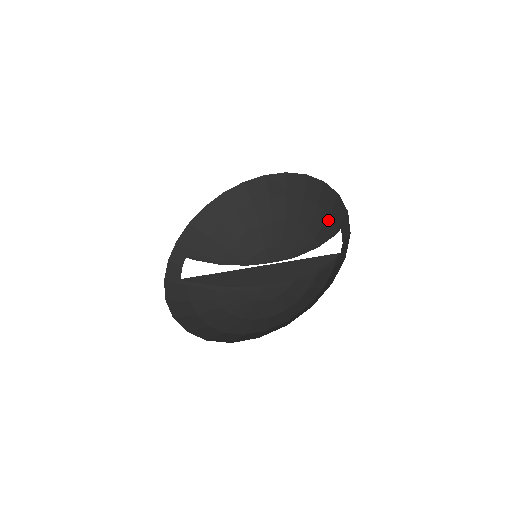
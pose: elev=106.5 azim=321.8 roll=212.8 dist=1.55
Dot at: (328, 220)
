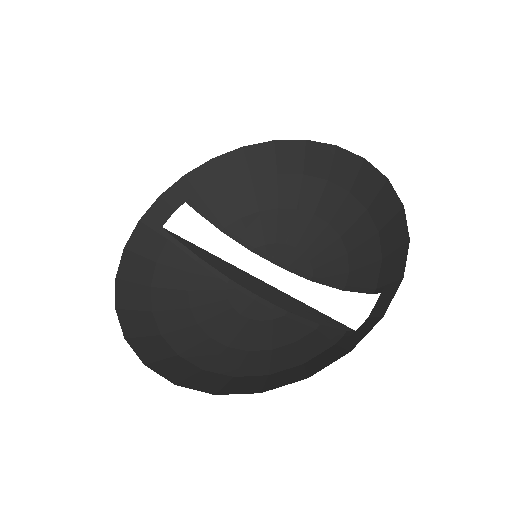
Dot at: (377, 263)
